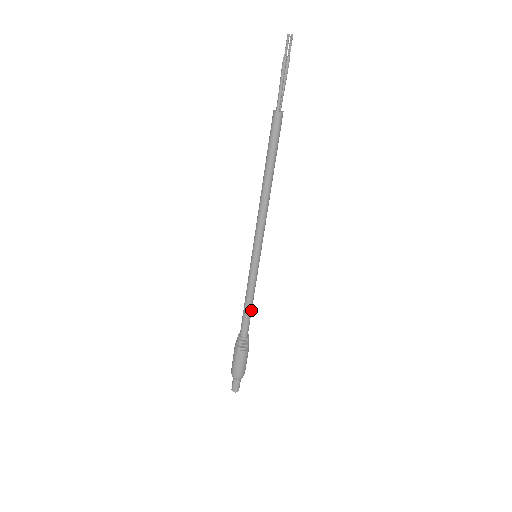
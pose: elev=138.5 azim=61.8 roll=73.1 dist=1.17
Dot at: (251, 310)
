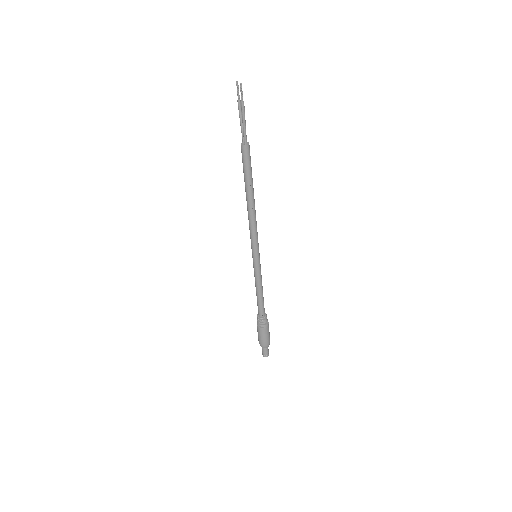
Dot at: (262, 294)
